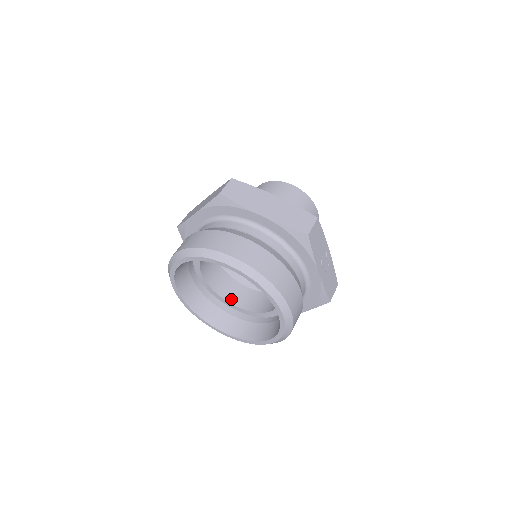
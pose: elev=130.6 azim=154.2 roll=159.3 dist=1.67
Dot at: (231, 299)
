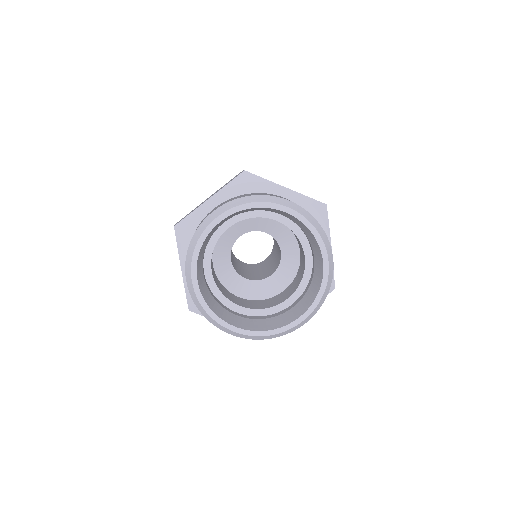
Dot at: (280, 301)
